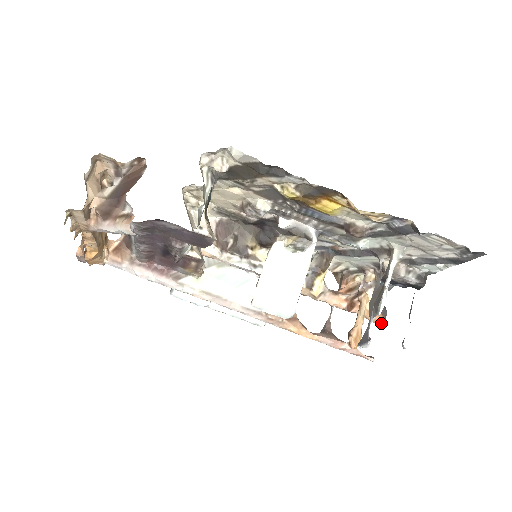
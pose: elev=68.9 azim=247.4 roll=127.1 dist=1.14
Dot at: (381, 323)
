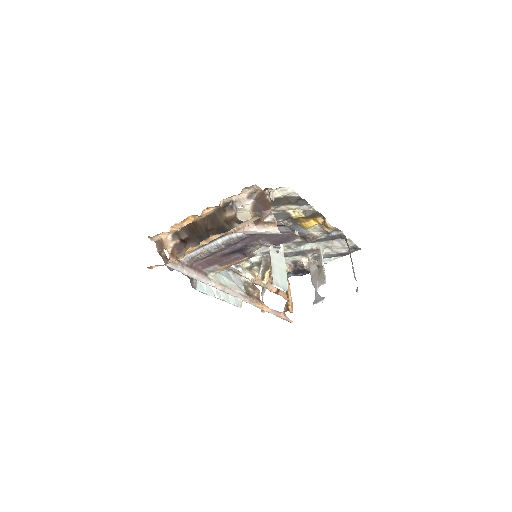
Dot at: occluded
